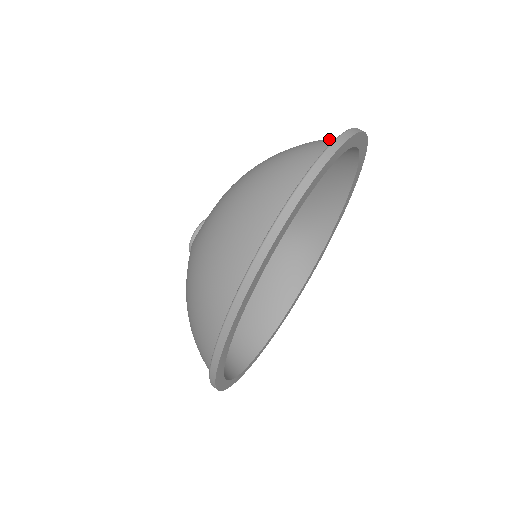
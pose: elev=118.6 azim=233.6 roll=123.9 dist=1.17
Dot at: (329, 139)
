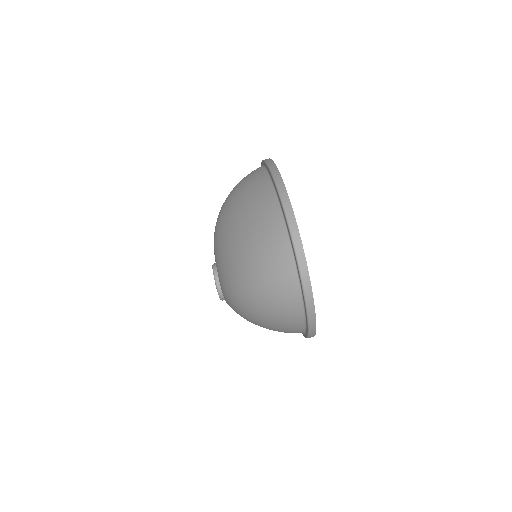
Dot at: (288, 278)
